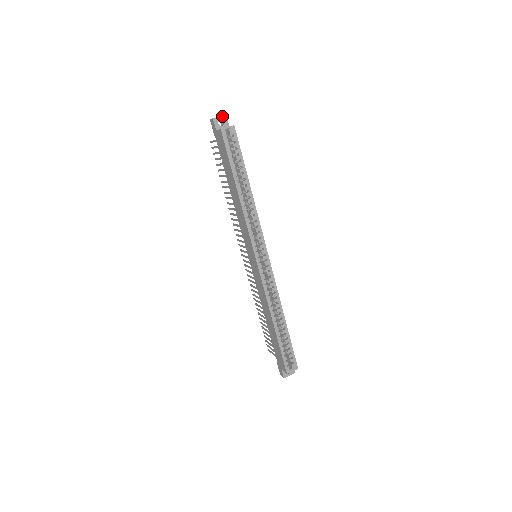
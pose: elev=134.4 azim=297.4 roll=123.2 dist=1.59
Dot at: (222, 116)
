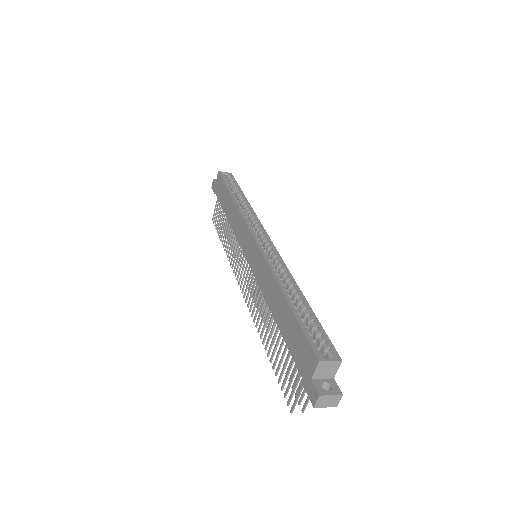
Dot at: occluded
